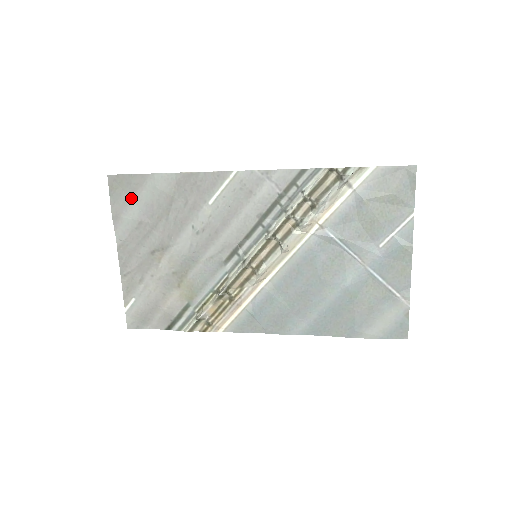
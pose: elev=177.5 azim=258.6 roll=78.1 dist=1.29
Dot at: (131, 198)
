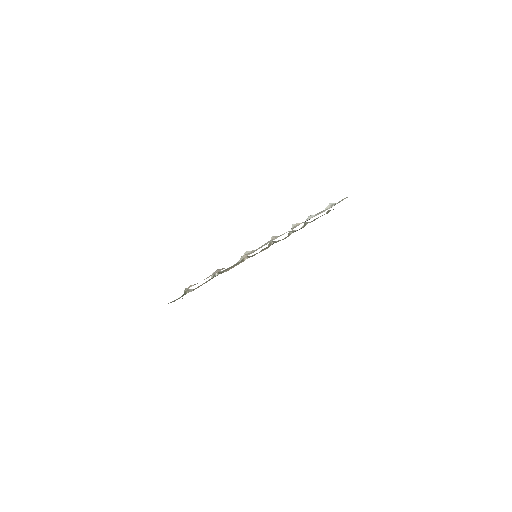
Dot at: occluded
